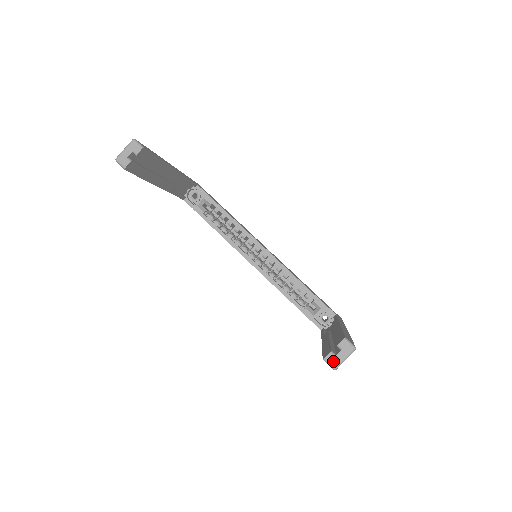
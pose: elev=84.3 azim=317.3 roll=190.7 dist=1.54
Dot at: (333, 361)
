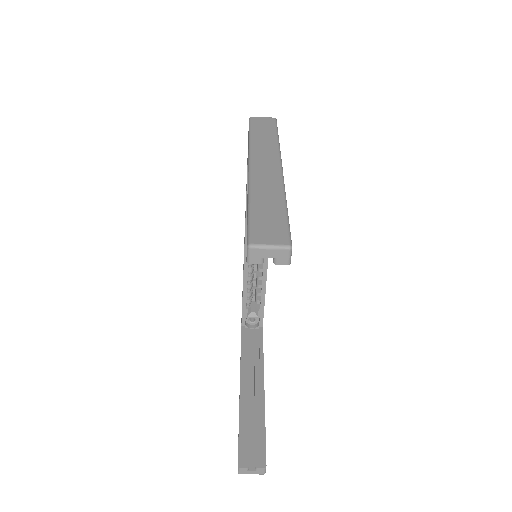
Dot at: (243, 471)
